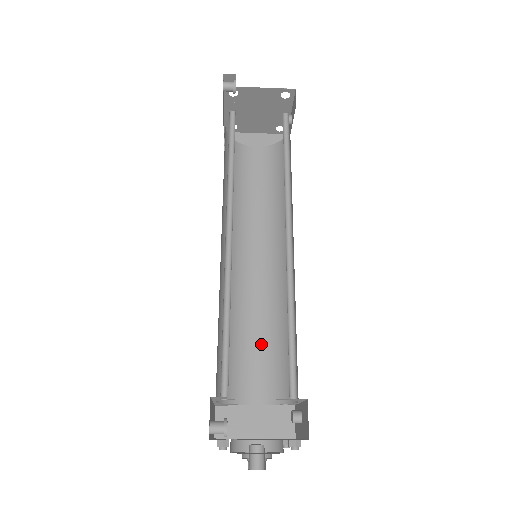
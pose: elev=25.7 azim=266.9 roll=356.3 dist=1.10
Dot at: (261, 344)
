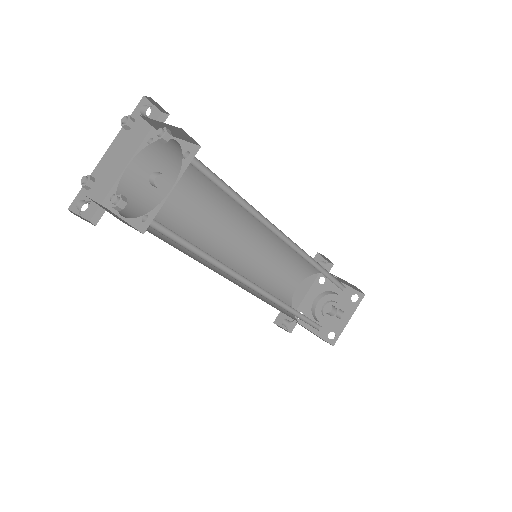
Dot at: occluded
